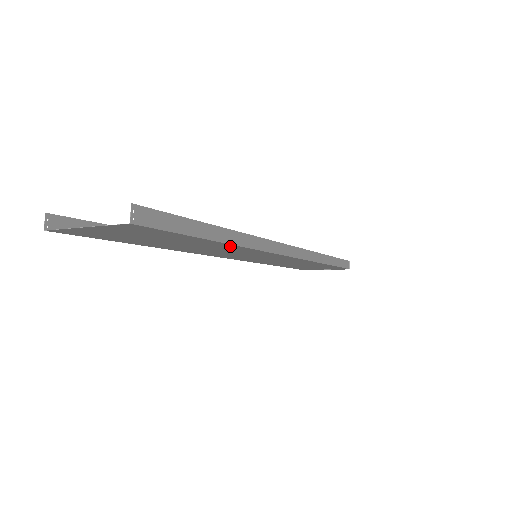
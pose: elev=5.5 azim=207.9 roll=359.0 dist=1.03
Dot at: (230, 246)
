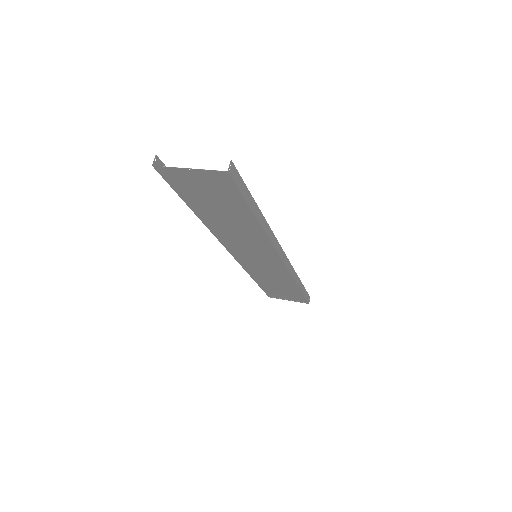
Dot at: (257, 229)
